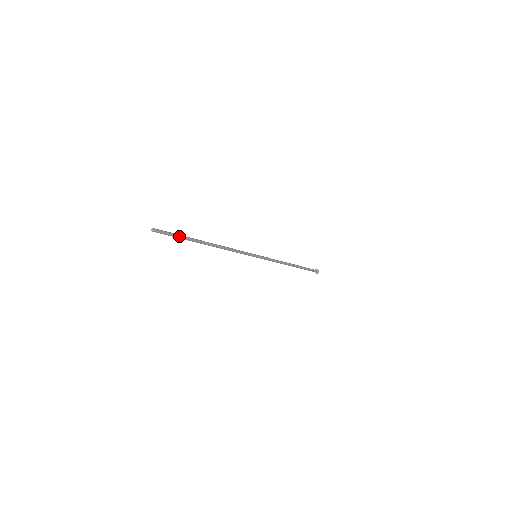
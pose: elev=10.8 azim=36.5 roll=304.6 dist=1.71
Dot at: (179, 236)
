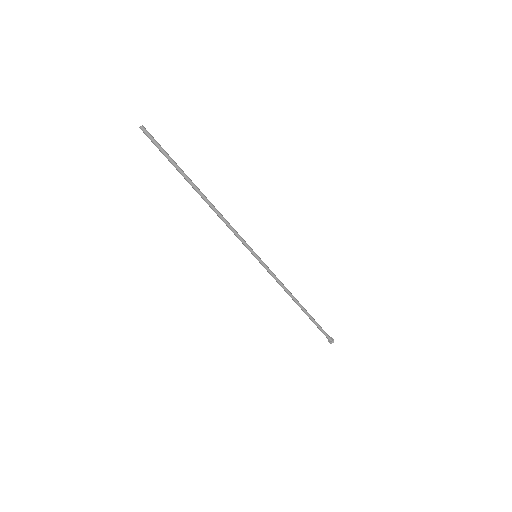
Dot at: (169, 157)
